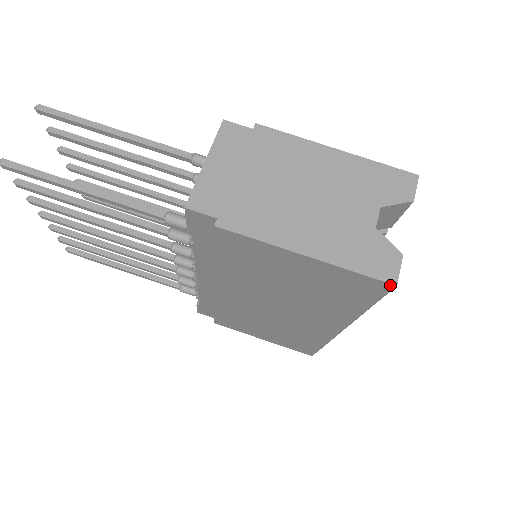
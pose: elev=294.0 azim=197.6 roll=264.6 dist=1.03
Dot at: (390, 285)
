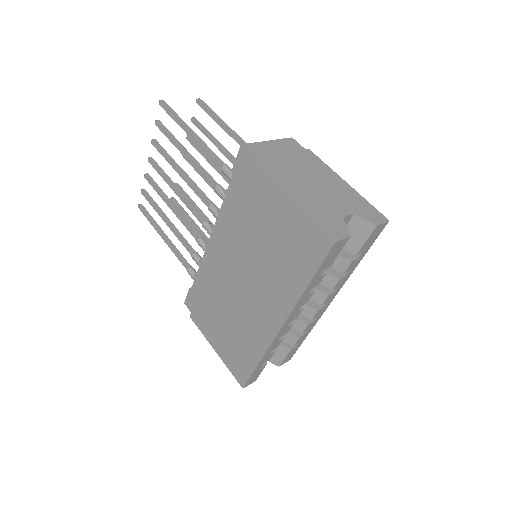
Dot at: (331, 241)
